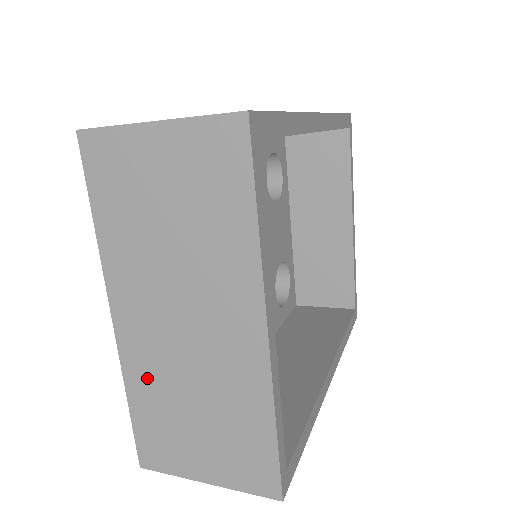
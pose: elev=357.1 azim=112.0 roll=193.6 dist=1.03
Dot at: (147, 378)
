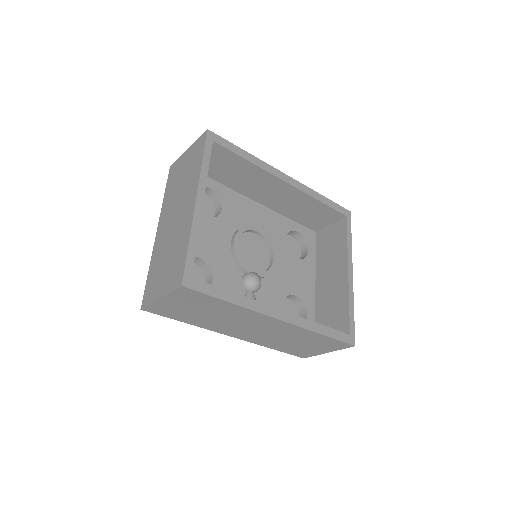
Dot at: (158, 253)
